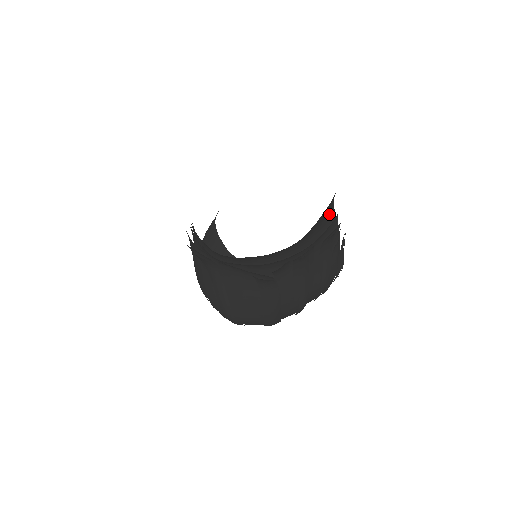
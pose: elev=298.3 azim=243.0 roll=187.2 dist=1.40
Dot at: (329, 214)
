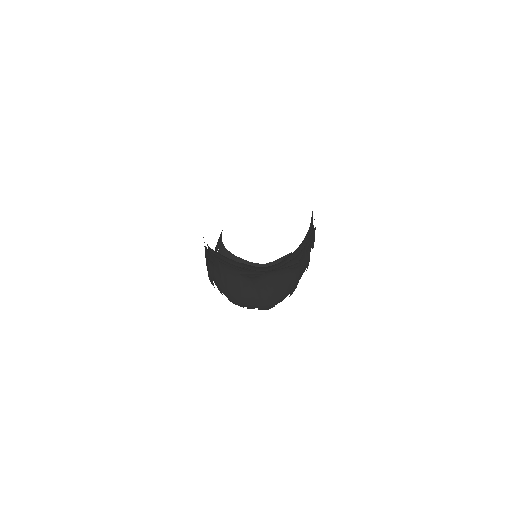
Dot at: occluded
